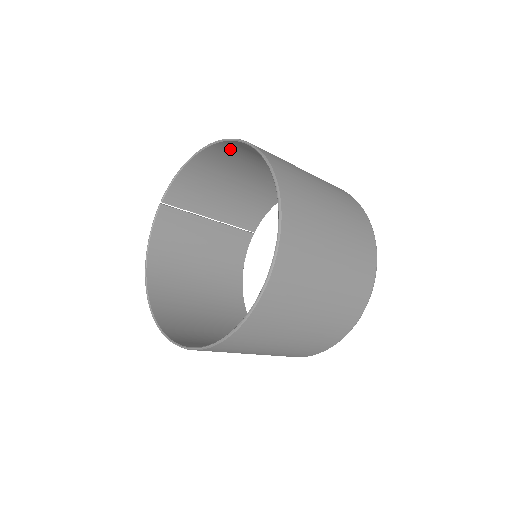
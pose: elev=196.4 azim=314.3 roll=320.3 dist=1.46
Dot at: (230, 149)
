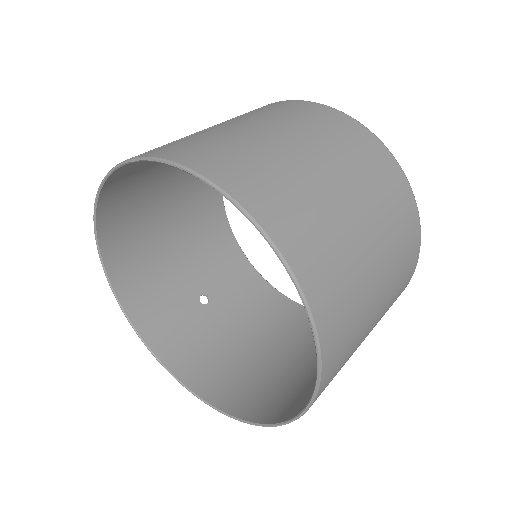
Dot at: (289, 229)
